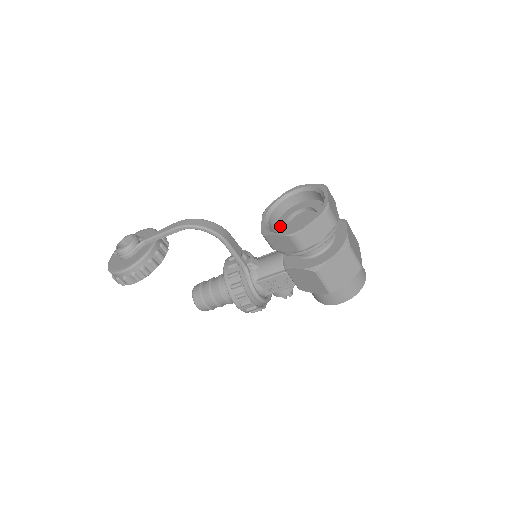
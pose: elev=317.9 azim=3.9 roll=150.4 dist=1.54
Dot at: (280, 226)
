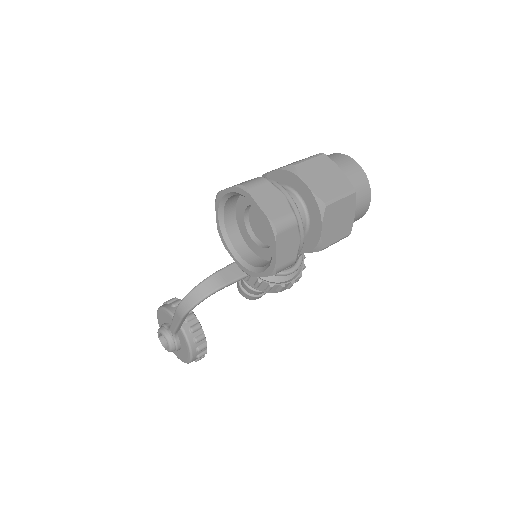
Dot at: (248, 240)
